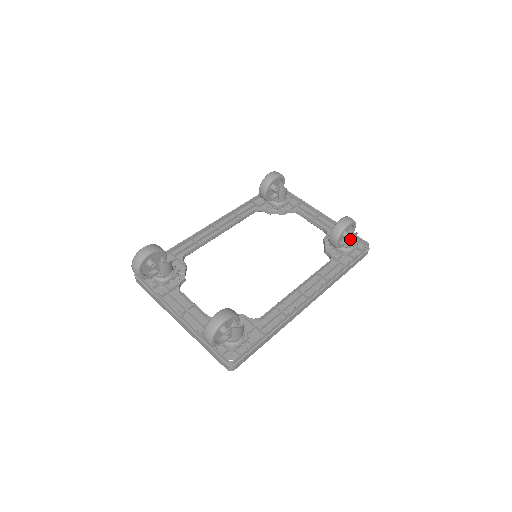
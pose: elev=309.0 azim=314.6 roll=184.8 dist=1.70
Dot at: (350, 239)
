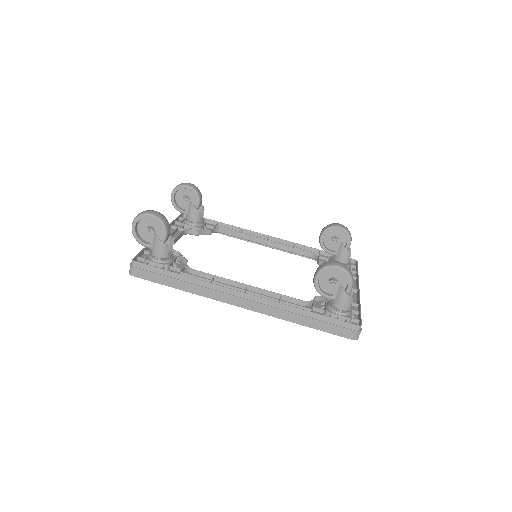
Dot at: (338, 295)
